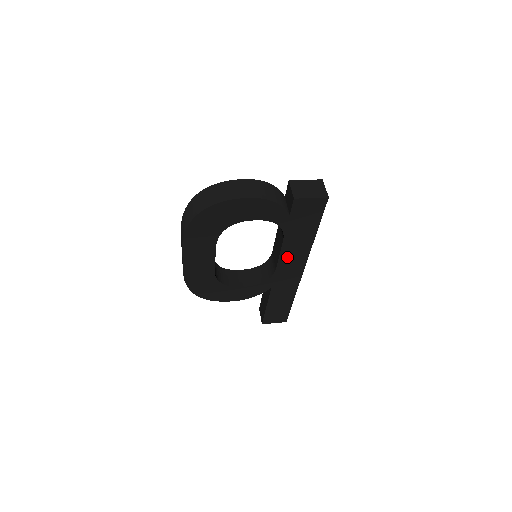
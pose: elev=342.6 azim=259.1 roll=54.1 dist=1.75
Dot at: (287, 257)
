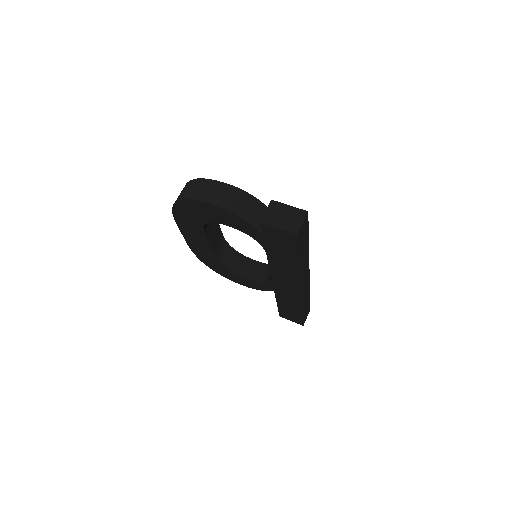
Dot at: (278, 271)
